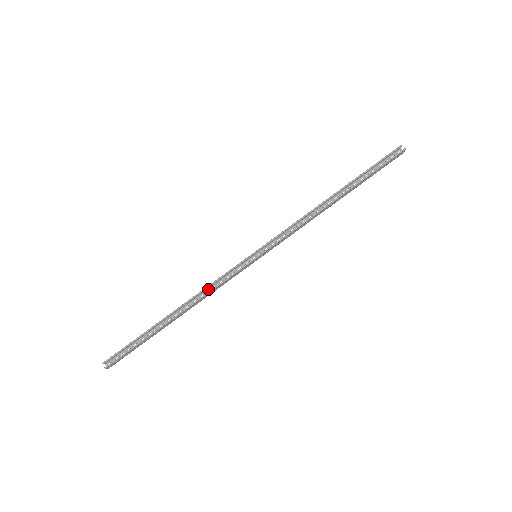
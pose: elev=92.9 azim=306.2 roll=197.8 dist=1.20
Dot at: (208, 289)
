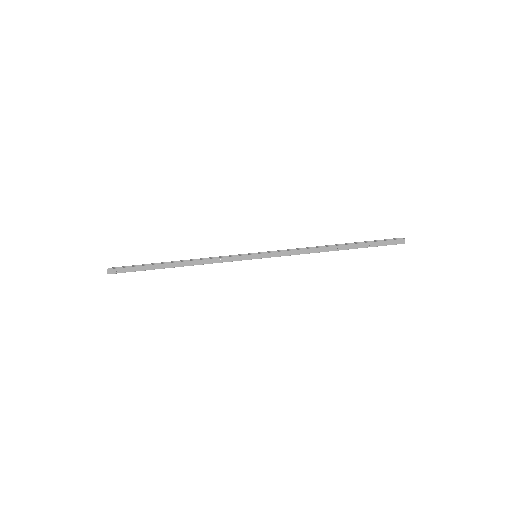
Dot at: (210, 262)
